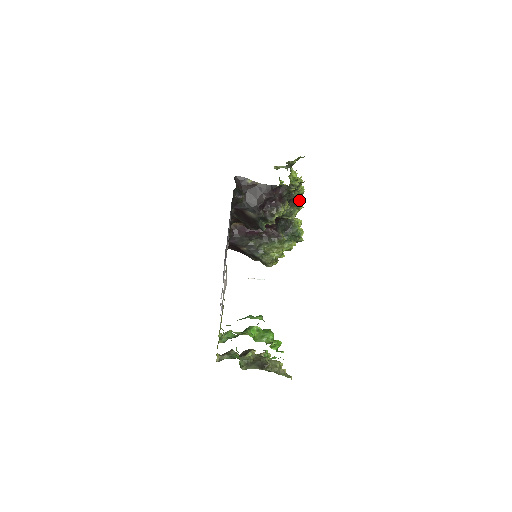
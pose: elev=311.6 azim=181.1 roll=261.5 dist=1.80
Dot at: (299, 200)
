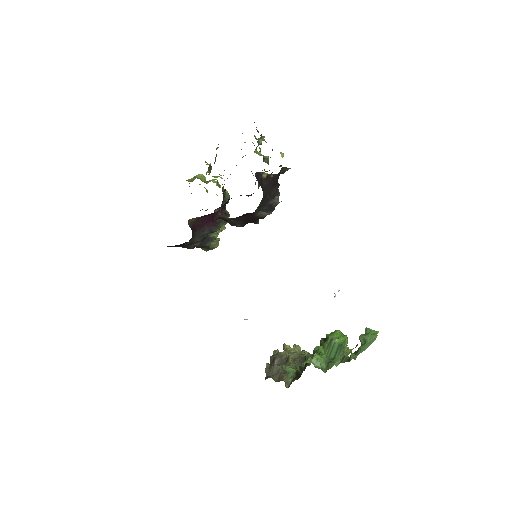
Dot at: occluded
